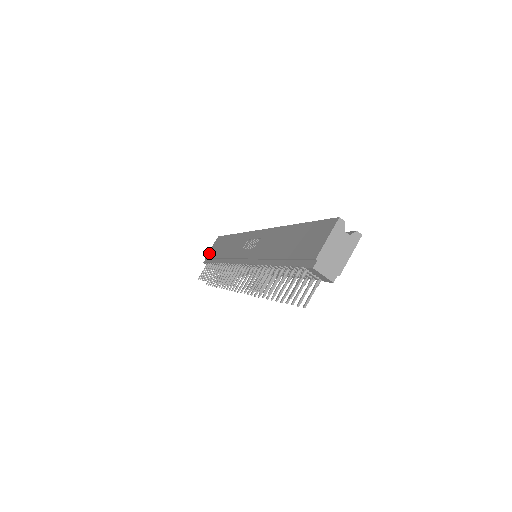
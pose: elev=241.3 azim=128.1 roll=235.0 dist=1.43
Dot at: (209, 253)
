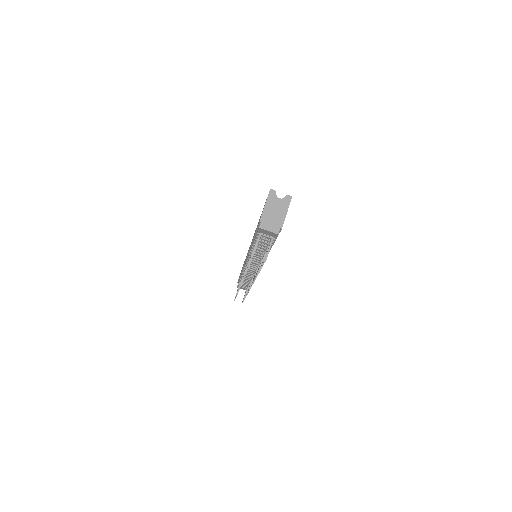
Dot at: occluded
